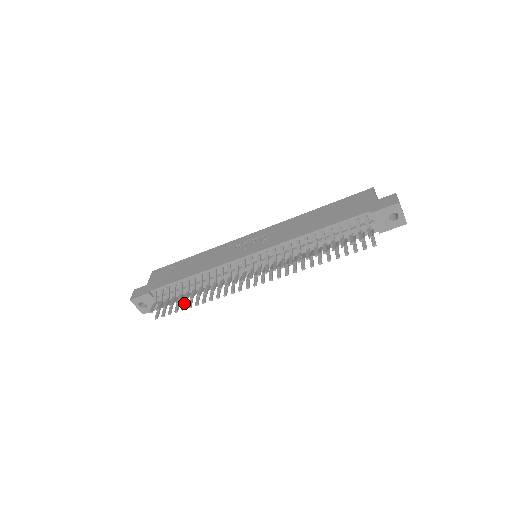
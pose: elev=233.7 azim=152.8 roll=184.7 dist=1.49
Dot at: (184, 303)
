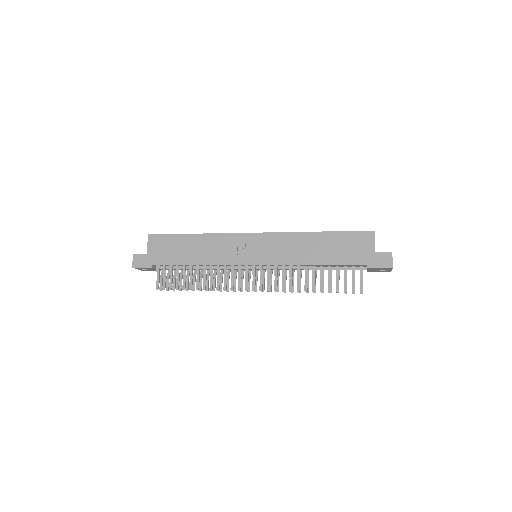
Dot at: (187, 284)
